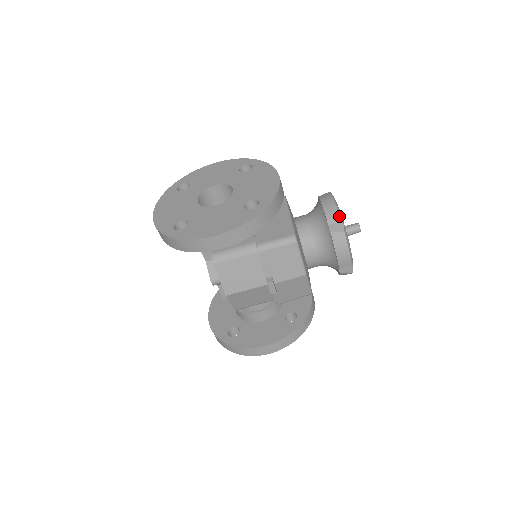
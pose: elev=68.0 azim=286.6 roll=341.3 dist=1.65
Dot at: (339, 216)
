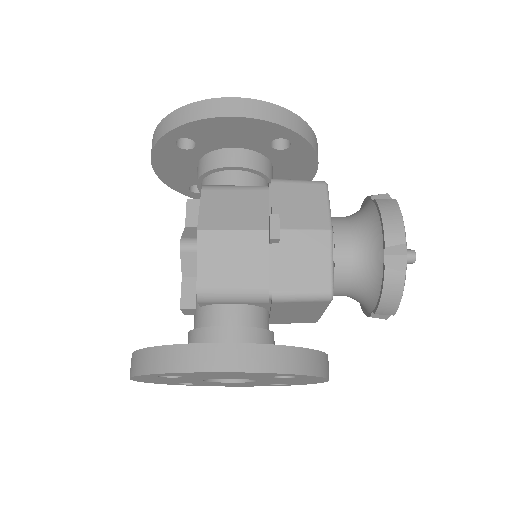
Dot at: (388, 195)
